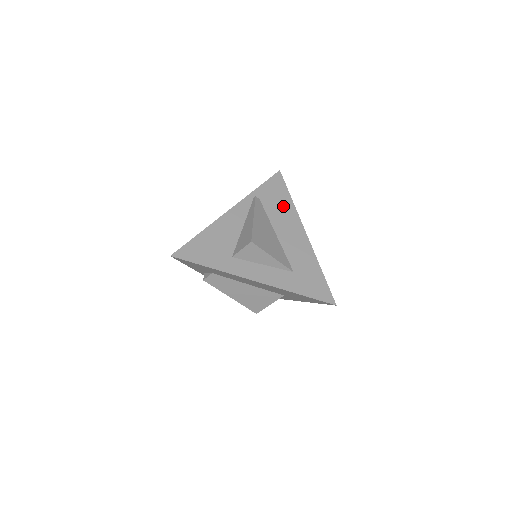
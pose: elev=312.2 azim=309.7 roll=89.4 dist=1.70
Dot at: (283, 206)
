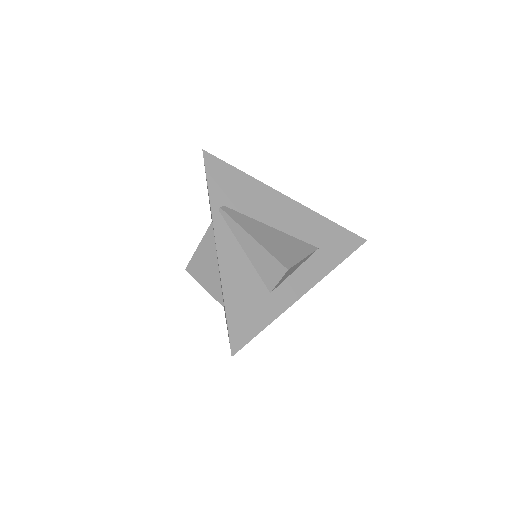
Dot at: (247, 190)
